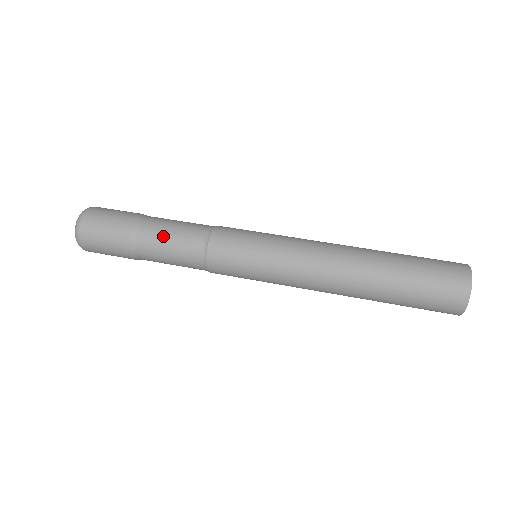
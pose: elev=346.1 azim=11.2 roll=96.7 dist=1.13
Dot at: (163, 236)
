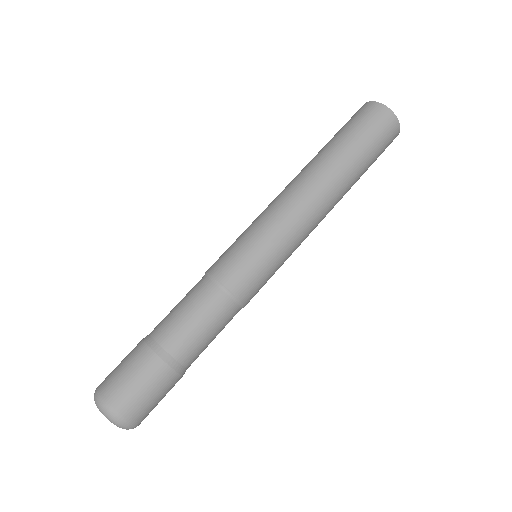
Dot at: (204, 342)
